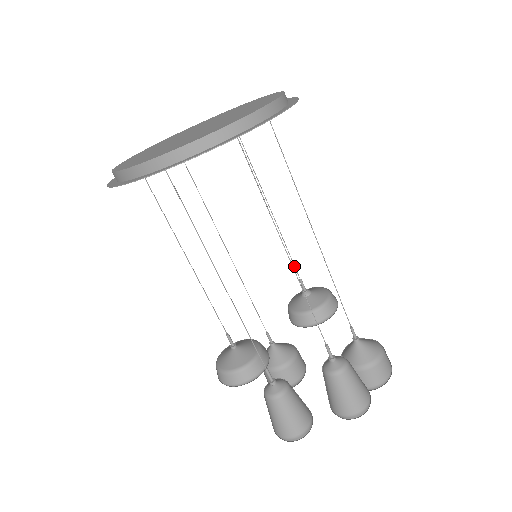
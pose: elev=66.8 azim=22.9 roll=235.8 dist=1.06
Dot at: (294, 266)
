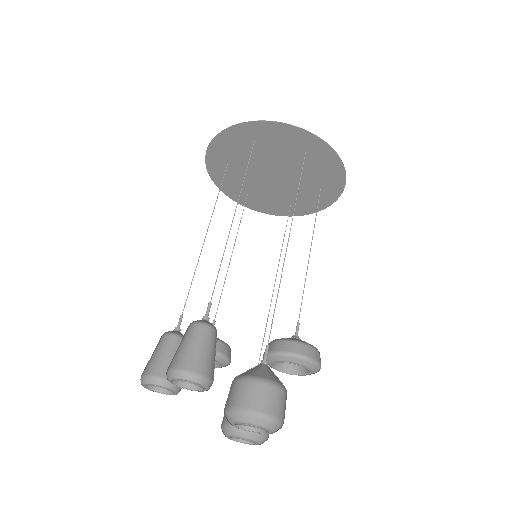
Dot at: occluded
